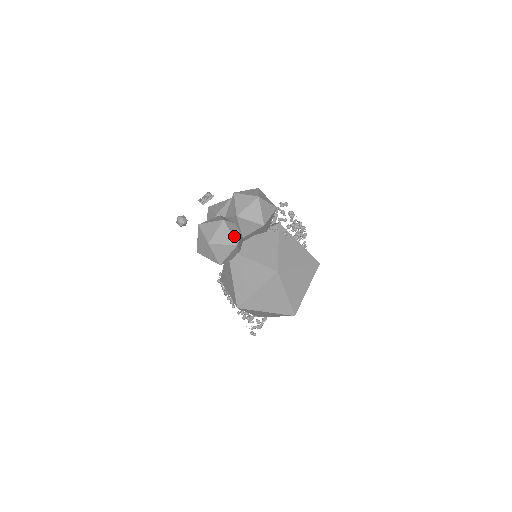
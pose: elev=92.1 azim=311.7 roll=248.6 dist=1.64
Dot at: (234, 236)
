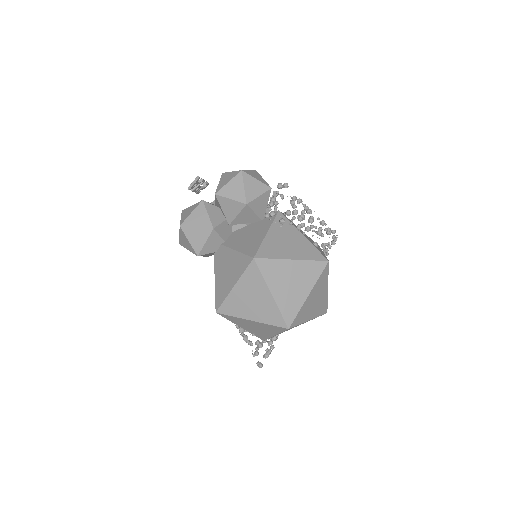
Dot at: (212, 219)
